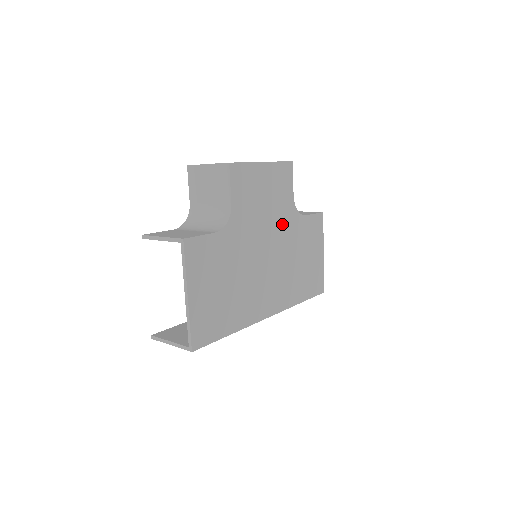
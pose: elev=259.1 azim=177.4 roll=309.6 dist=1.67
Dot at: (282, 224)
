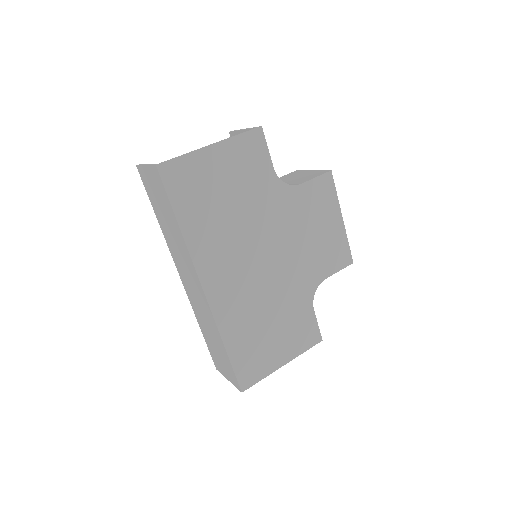
Dot at: (299, 271)
